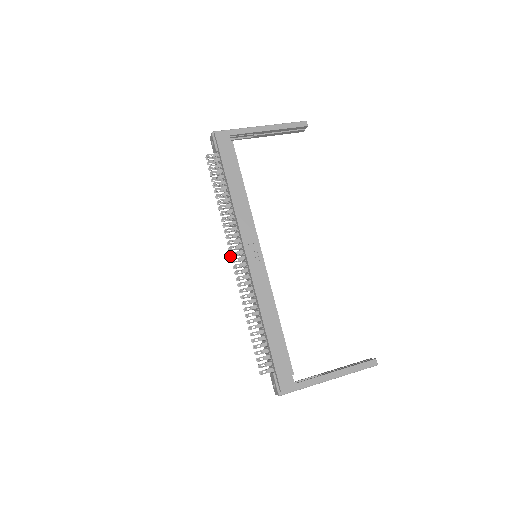
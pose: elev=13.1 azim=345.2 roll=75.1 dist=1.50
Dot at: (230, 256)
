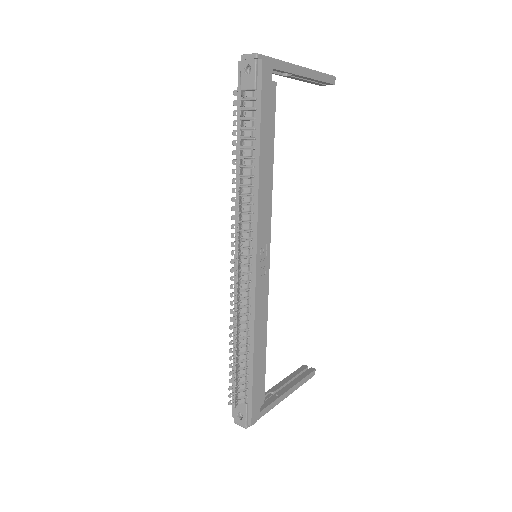
Dot at: (231, 254)
